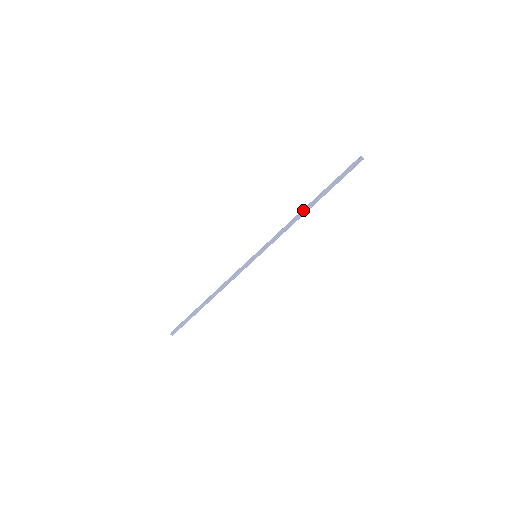
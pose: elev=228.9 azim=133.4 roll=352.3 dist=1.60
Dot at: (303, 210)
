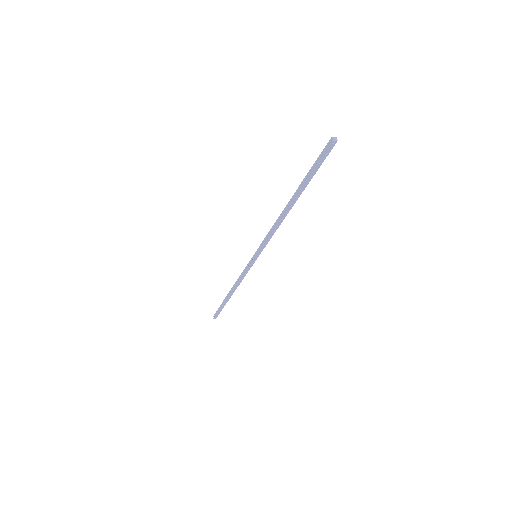
Dot at: (284, 210)
